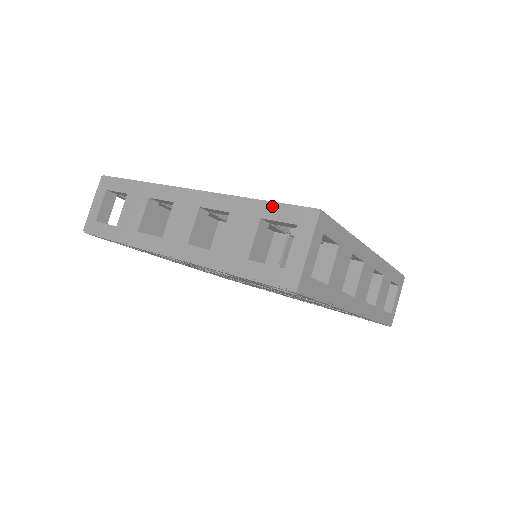
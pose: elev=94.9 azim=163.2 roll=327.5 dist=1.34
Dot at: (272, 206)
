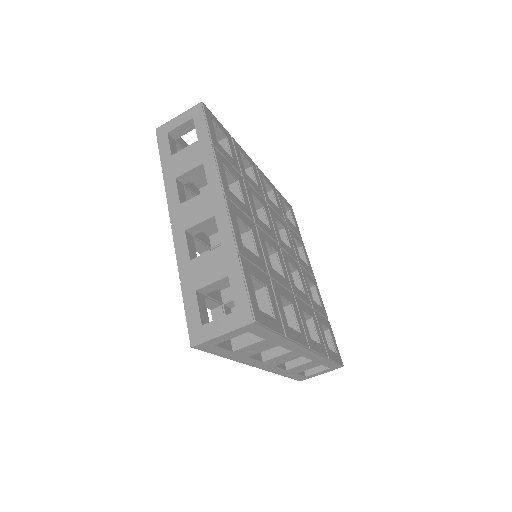
Dot at: (241, 278)
